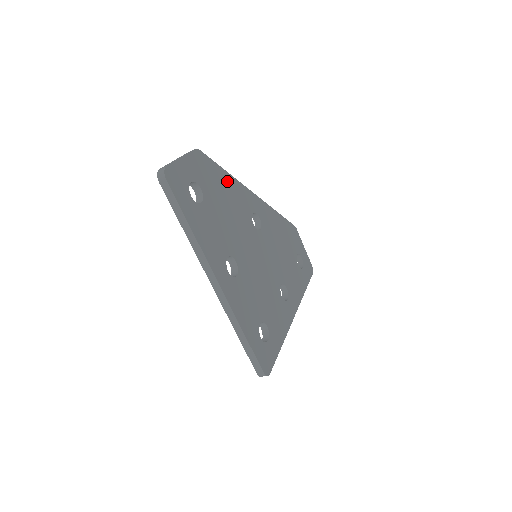
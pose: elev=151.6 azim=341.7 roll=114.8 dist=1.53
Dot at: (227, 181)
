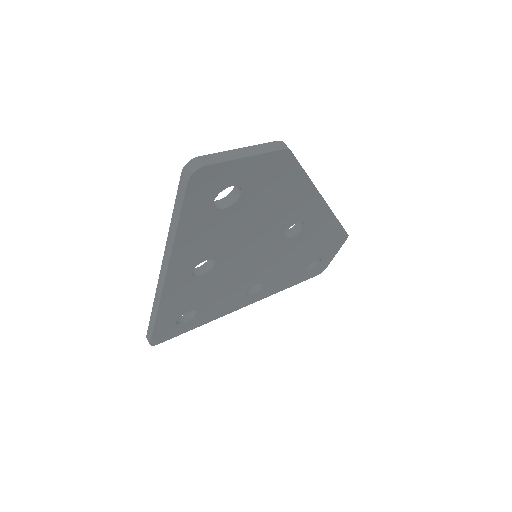
Dot at: (297, 188)
